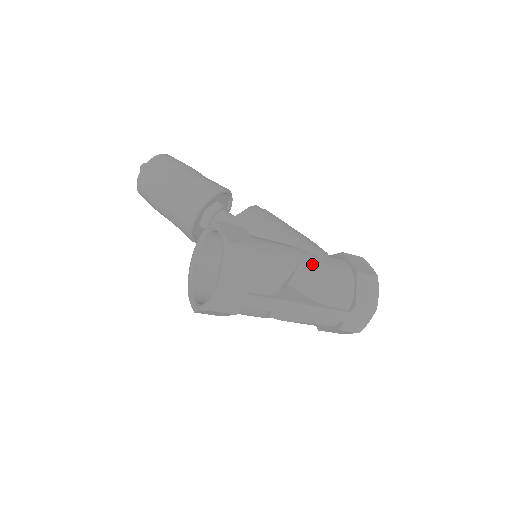
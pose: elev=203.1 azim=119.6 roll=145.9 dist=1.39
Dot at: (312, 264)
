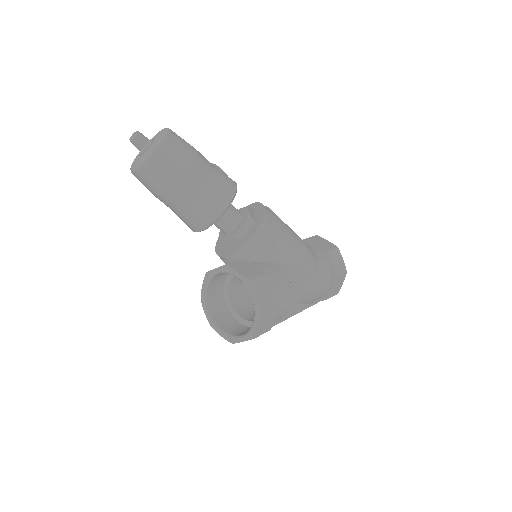
Dot at: (309, 286)
